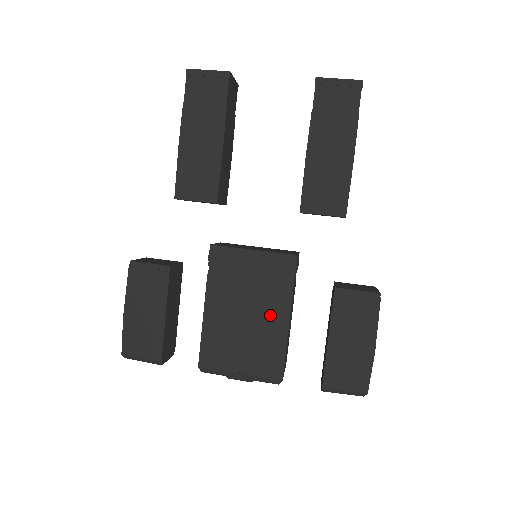
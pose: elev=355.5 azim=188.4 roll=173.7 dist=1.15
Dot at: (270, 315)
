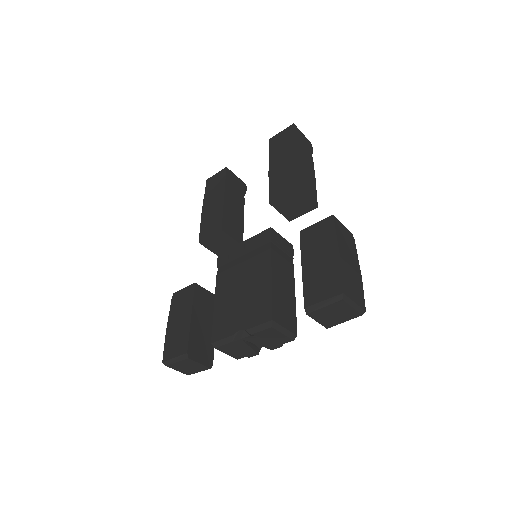
Dot at: (258, 276)
